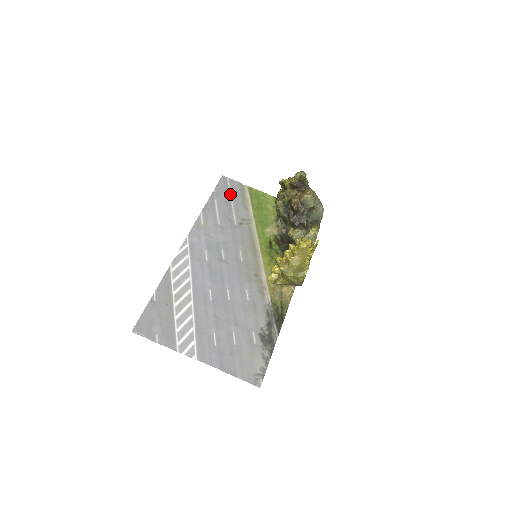
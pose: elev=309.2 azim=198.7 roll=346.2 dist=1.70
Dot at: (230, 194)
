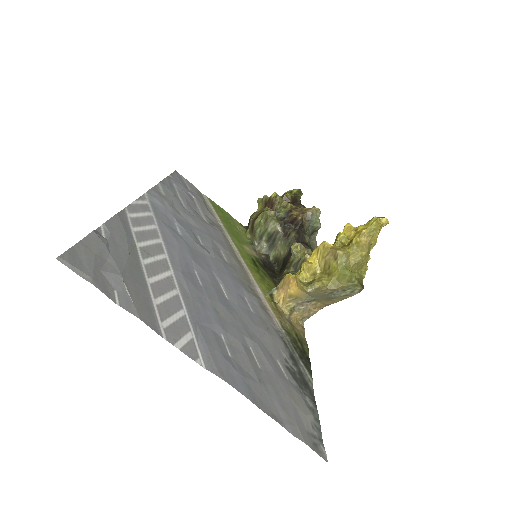
Dot at: (190, 190)
